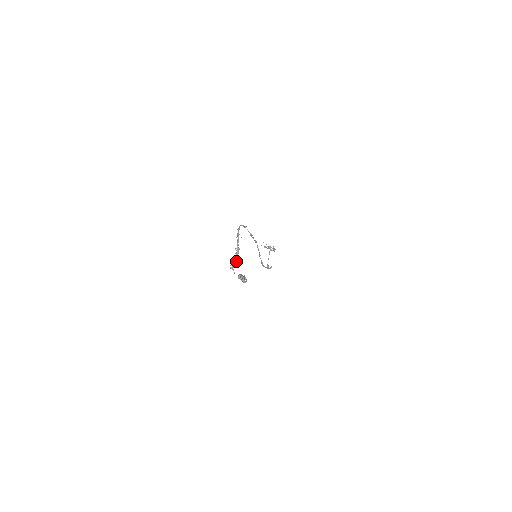
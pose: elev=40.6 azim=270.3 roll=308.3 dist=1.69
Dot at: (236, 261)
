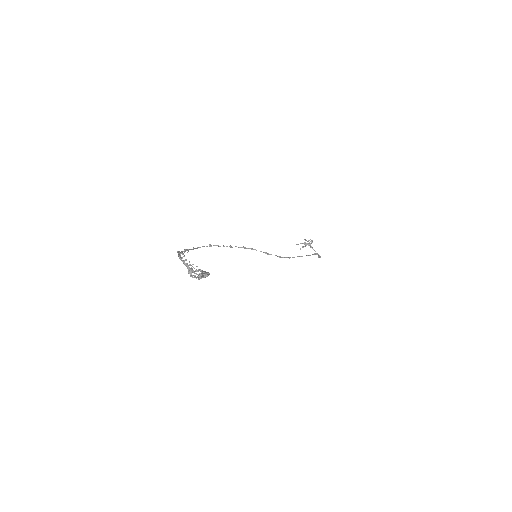
Dot at: (191, 270)
